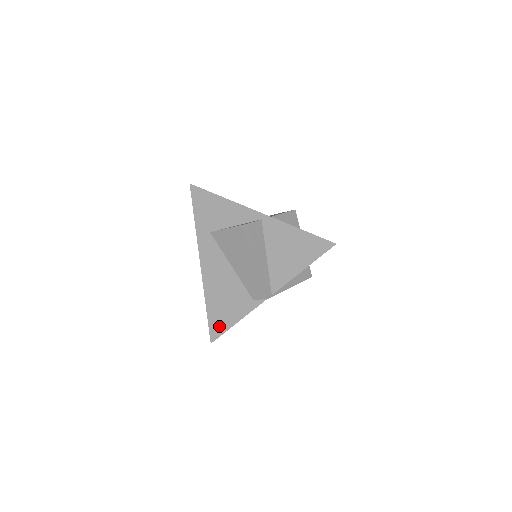
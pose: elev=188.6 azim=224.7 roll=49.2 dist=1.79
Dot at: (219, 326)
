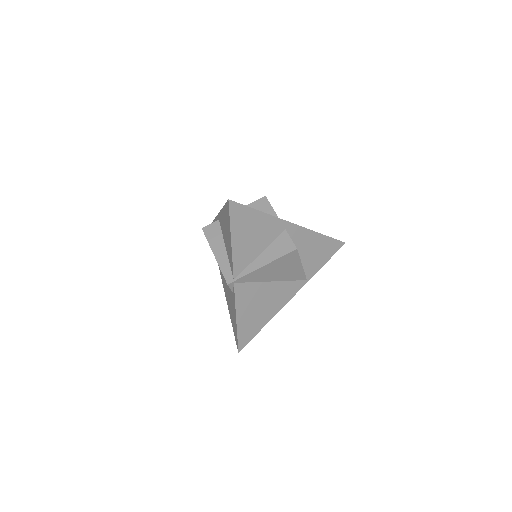
Dot at: (235, 332)
